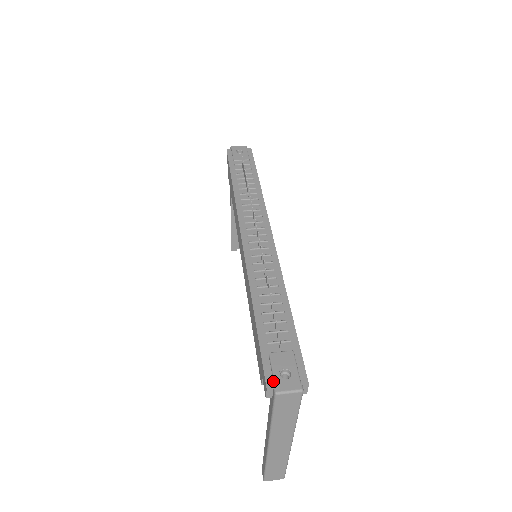
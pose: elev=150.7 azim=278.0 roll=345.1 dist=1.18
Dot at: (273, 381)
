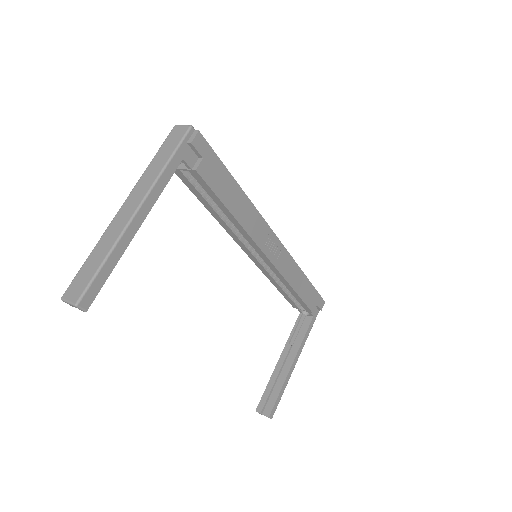
Dot at: occluded
